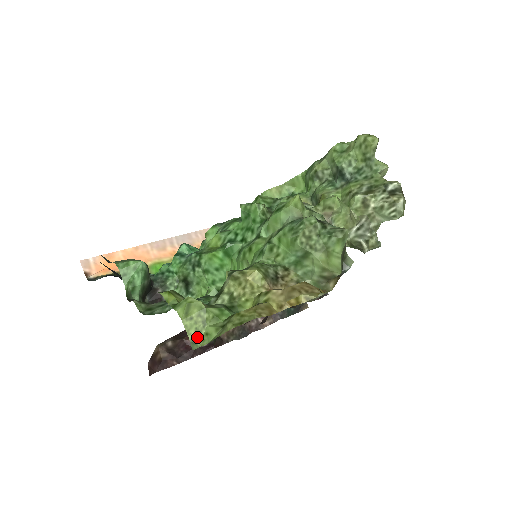
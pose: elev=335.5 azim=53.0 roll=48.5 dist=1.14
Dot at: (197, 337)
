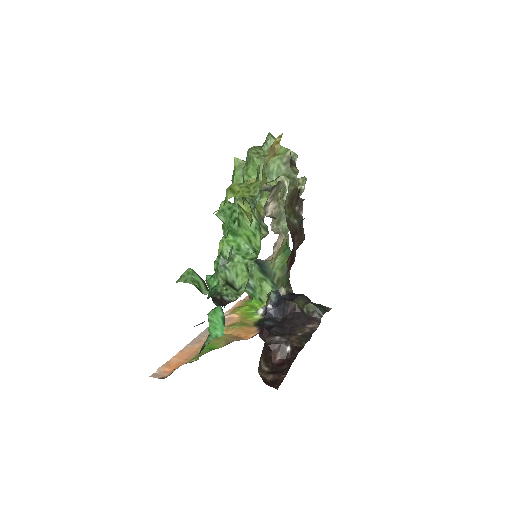
Dot at: (251, 193)
